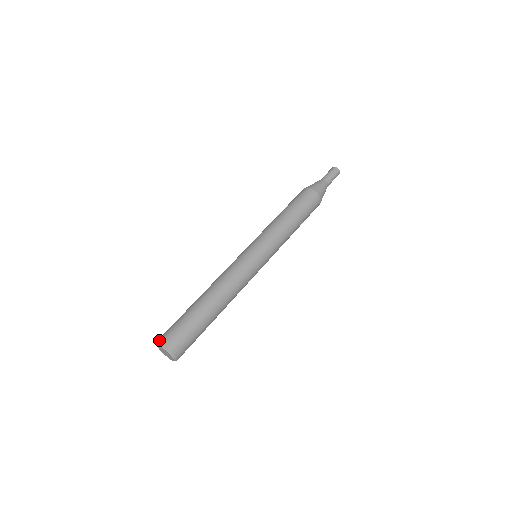
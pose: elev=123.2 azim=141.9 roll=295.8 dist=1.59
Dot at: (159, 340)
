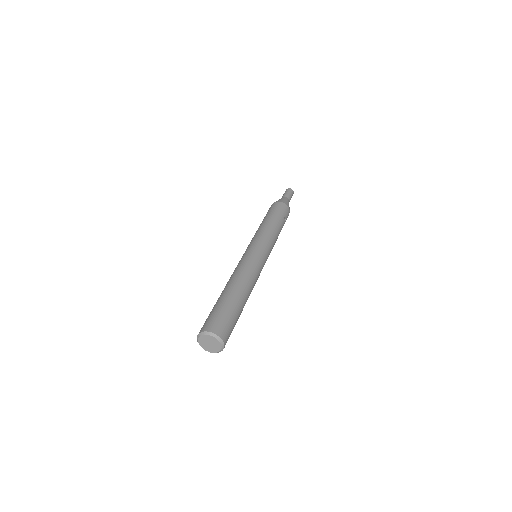
Dot at: (197, 336)
